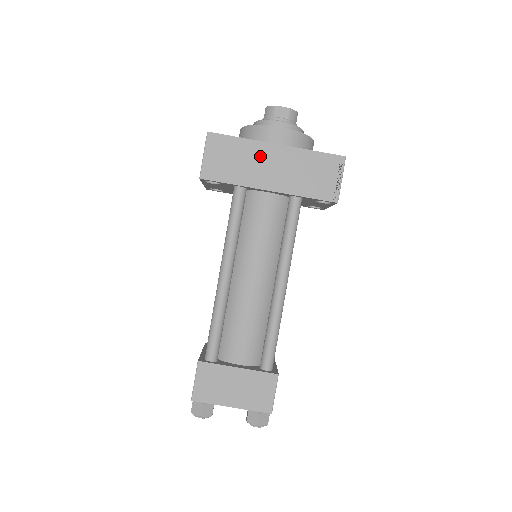
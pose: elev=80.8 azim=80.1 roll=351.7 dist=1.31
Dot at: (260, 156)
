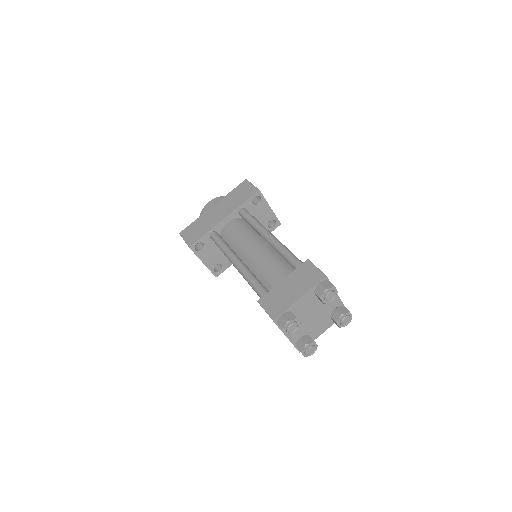
Dot at: (209, 216)
